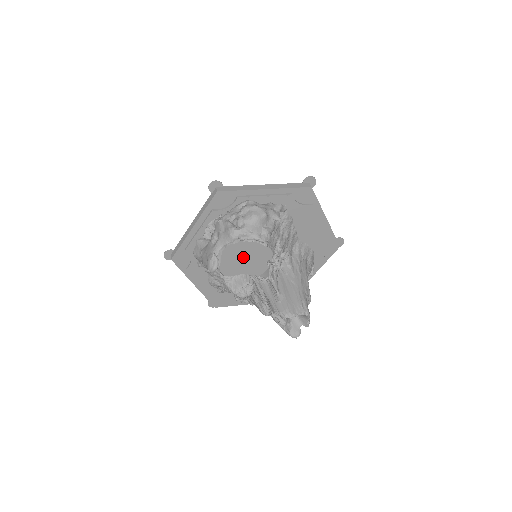
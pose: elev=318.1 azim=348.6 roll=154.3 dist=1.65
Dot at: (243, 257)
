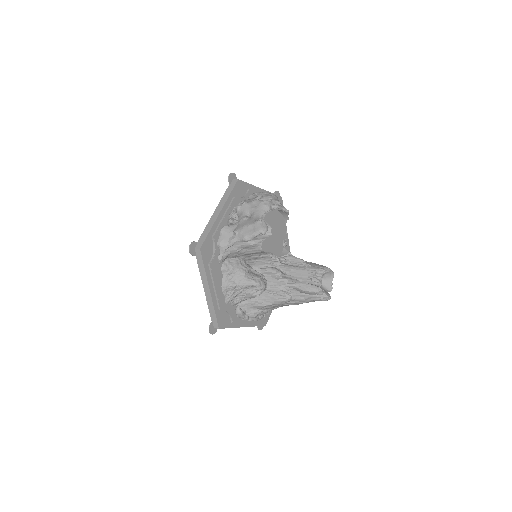
Dot at: (272, 231)
